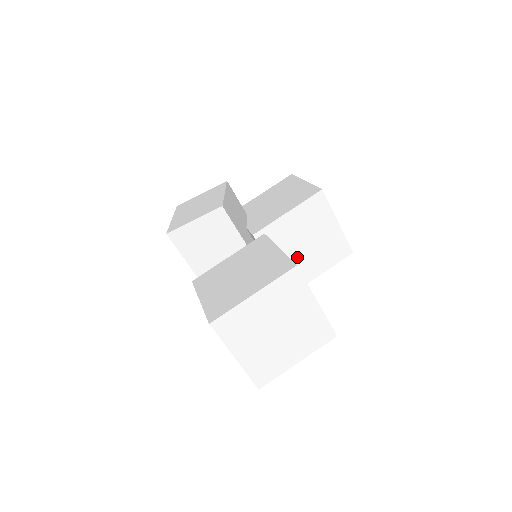
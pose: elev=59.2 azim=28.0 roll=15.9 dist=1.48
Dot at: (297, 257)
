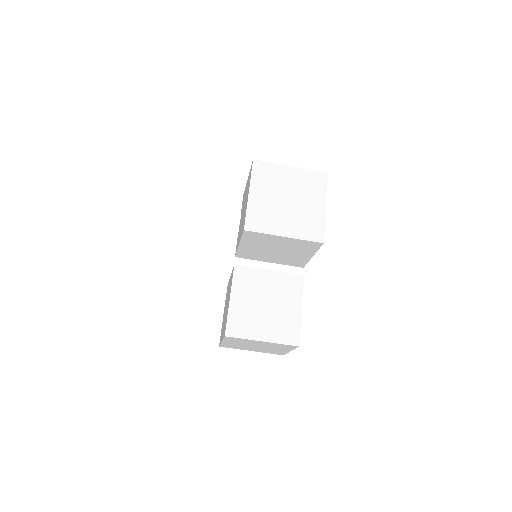
Dot at: (280, 256)
